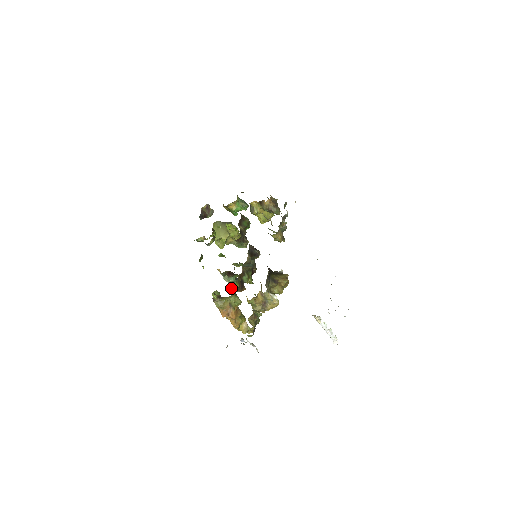
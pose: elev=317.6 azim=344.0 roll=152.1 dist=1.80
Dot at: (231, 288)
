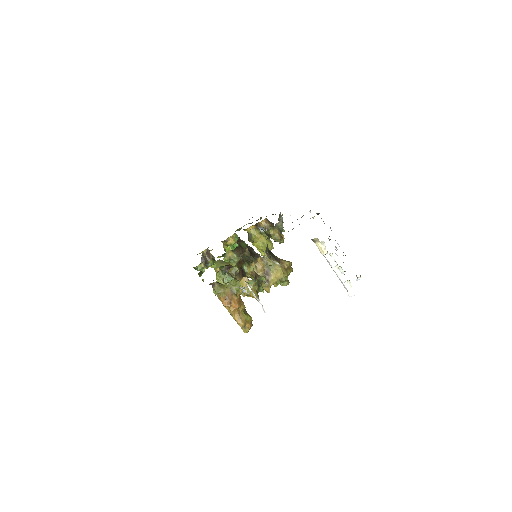
Dot at: (231, 274)
